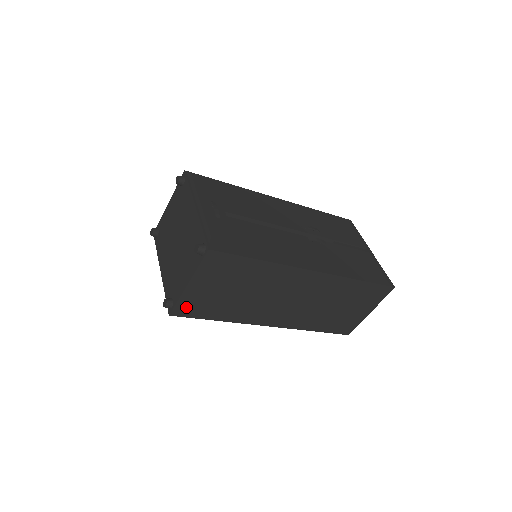
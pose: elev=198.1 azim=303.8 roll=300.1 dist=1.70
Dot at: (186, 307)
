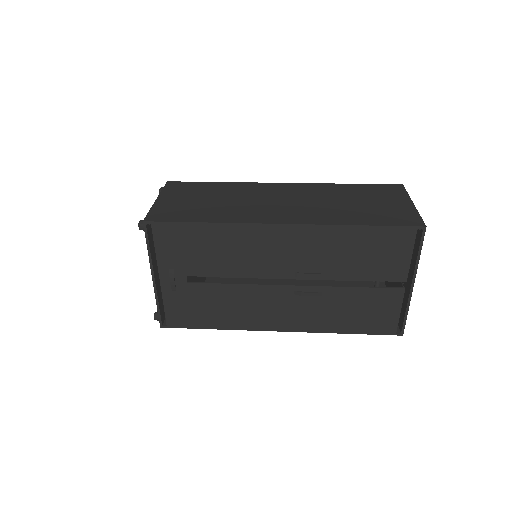
Dot at: occluded
